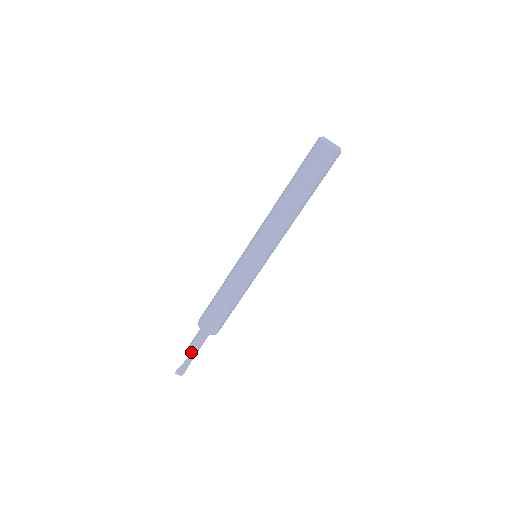
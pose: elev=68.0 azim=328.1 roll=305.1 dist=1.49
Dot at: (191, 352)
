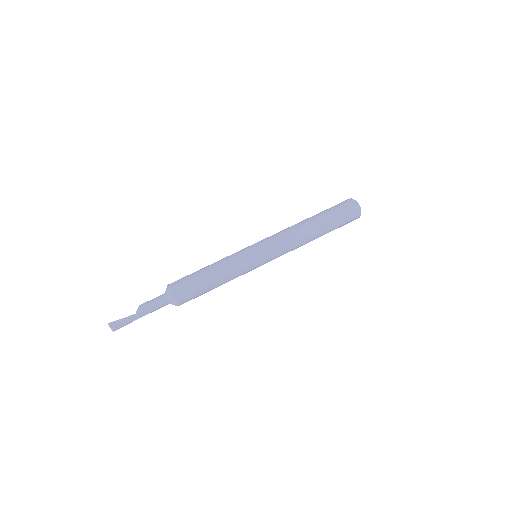
Dot at: (142, 310)
